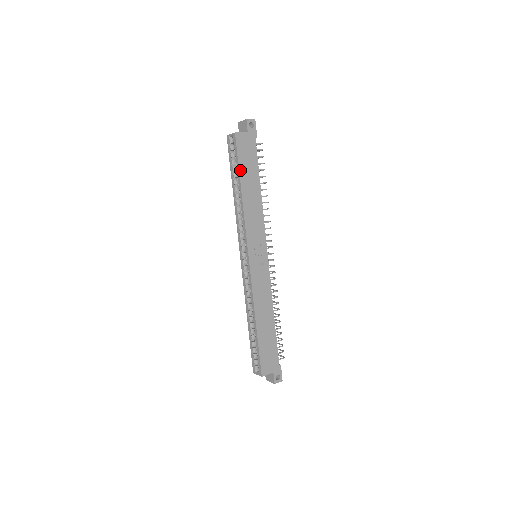
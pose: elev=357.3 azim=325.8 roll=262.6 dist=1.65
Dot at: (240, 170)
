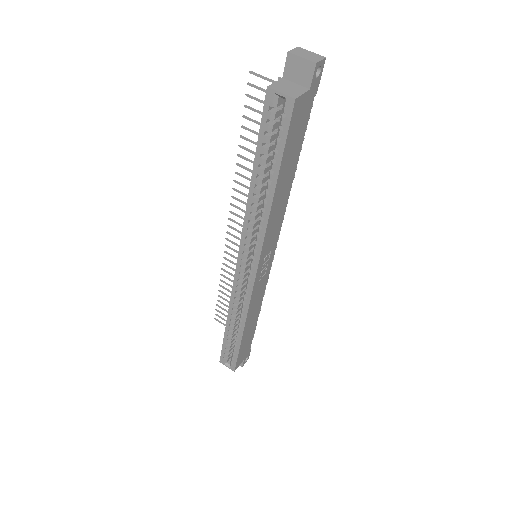
Dot at: (282, 163)
